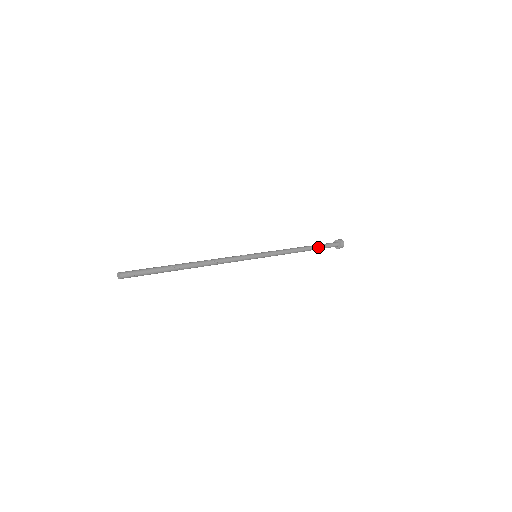
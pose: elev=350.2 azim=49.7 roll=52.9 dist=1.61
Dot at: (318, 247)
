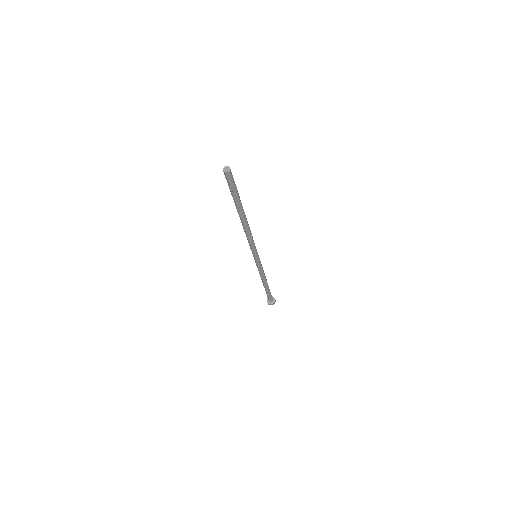
Dot at: occluded
